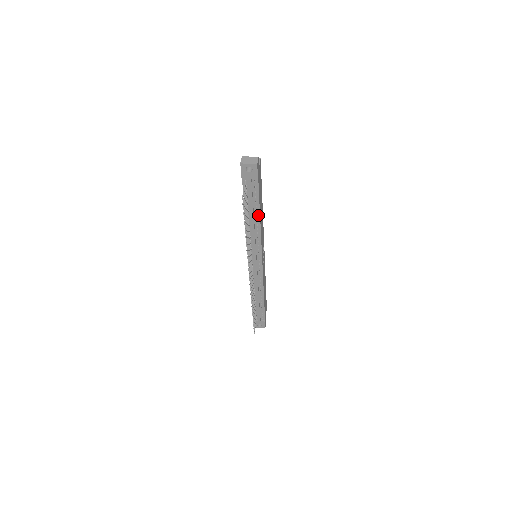
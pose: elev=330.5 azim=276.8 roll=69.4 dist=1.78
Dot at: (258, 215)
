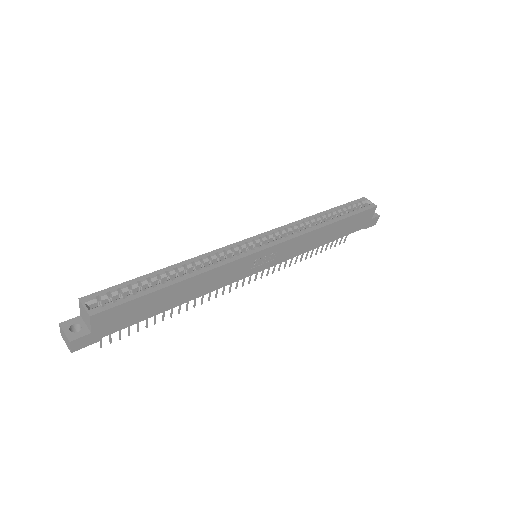
Dot at: (171, 306)
